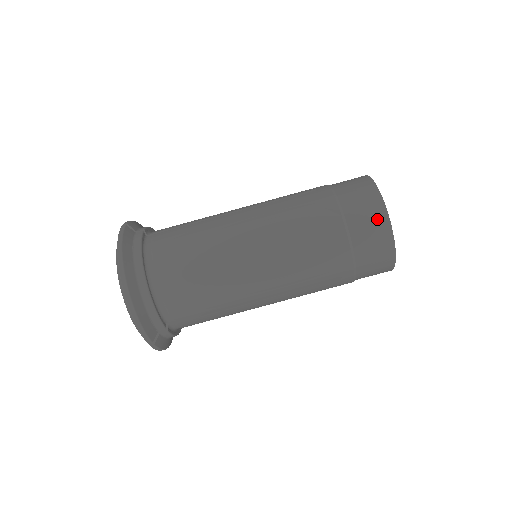
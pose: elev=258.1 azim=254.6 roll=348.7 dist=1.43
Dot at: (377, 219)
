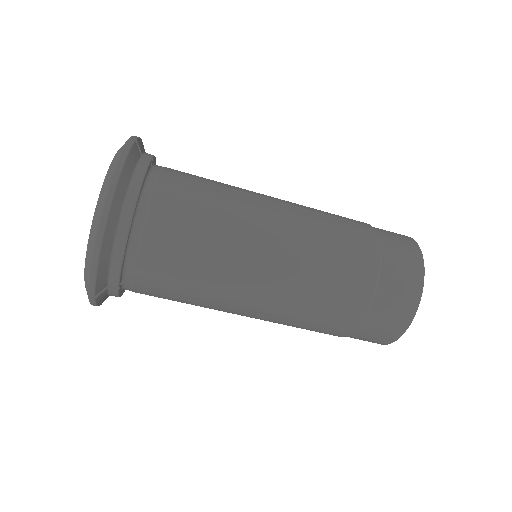
Dot at: (410, 293)
